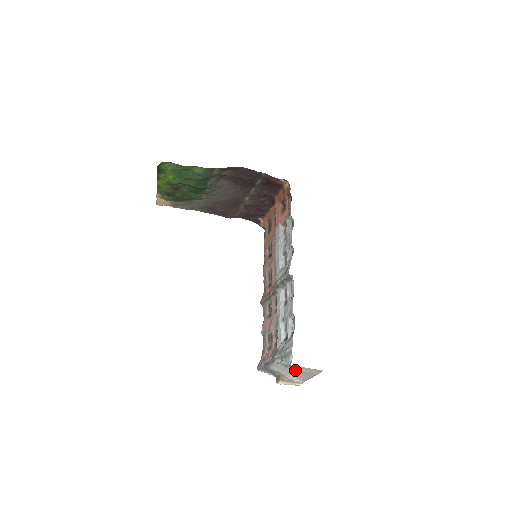
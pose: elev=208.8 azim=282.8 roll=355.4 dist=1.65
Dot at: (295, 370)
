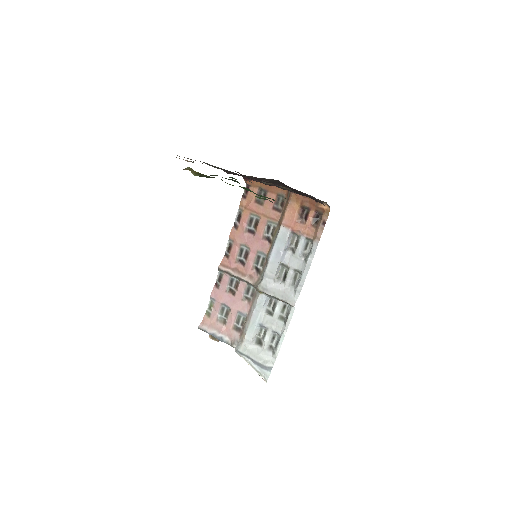
Dot at: occluded
